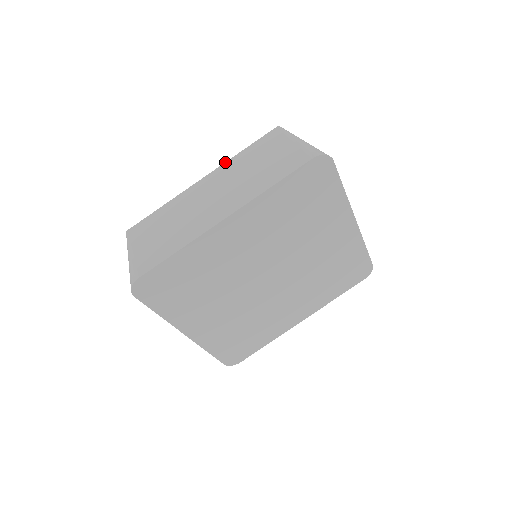
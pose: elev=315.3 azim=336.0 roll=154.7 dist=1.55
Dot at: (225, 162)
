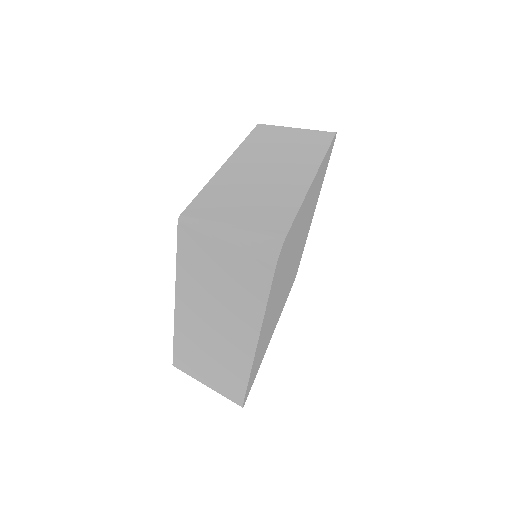
Dot at: (237, 148)
